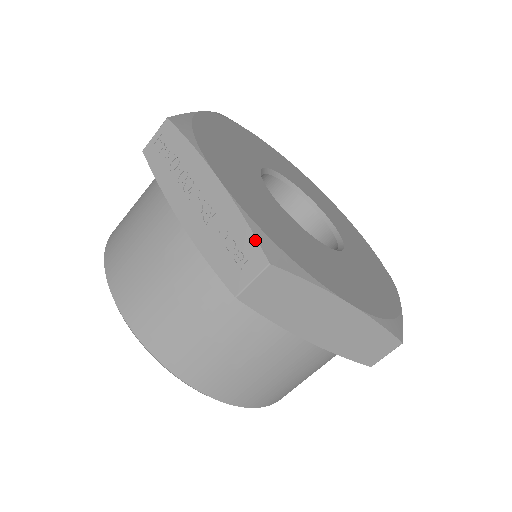
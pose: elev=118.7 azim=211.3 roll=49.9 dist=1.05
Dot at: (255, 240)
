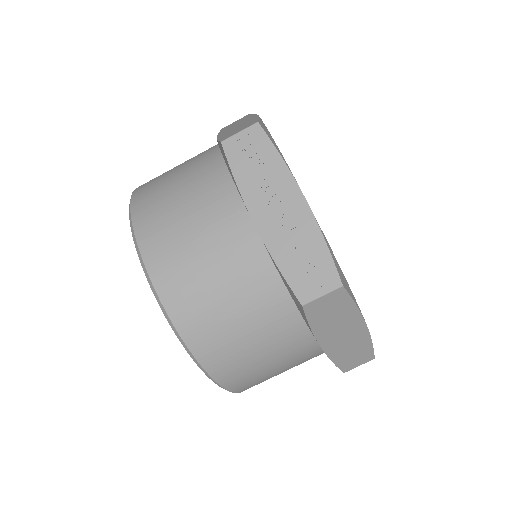
Dot at: (332, 262)
